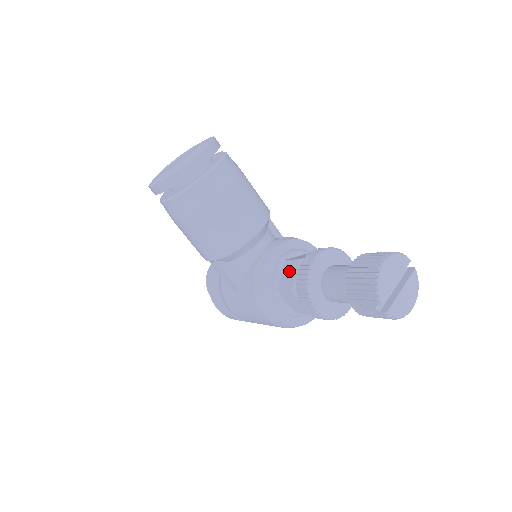
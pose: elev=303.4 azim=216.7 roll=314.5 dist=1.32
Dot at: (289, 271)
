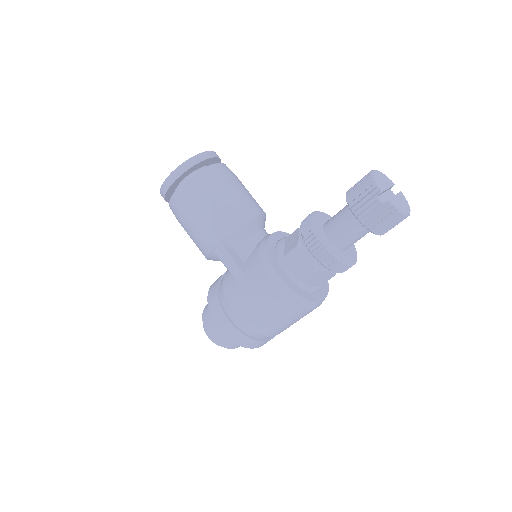
Dot at: (291, 239)
